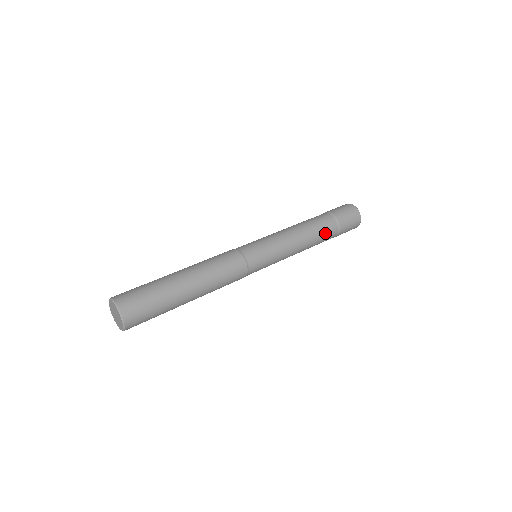
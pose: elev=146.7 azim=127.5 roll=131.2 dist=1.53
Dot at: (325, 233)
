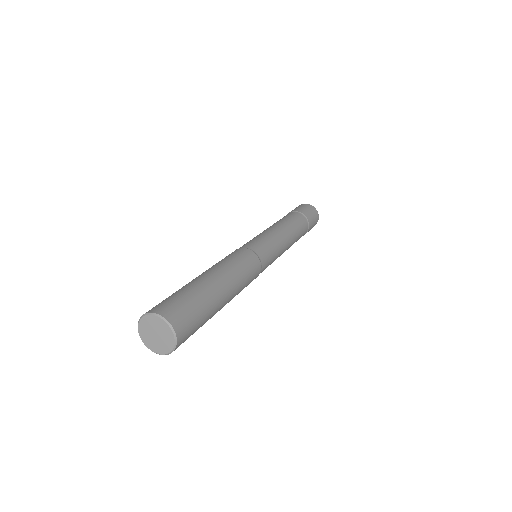
Dot at: (300, 237)
